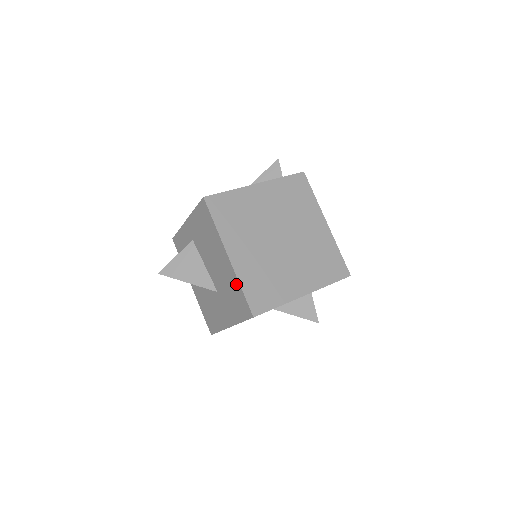
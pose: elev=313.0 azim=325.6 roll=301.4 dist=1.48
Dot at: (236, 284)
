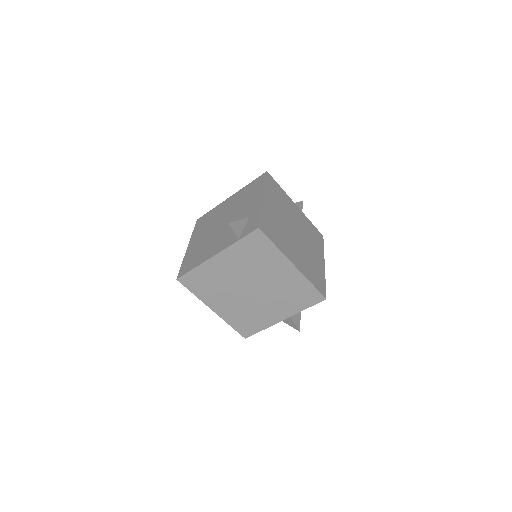
Dot at: occluded
